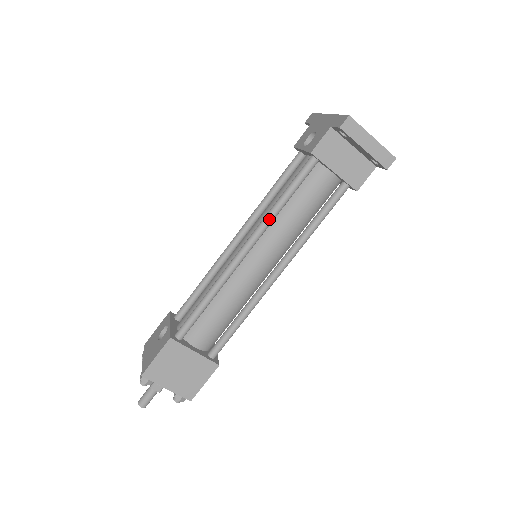
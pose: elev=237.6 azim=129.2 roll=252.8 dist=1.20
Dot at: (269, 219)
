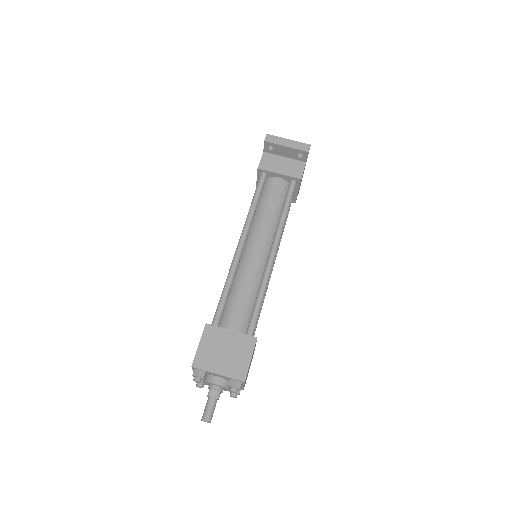
Dot at: (249, 216)
